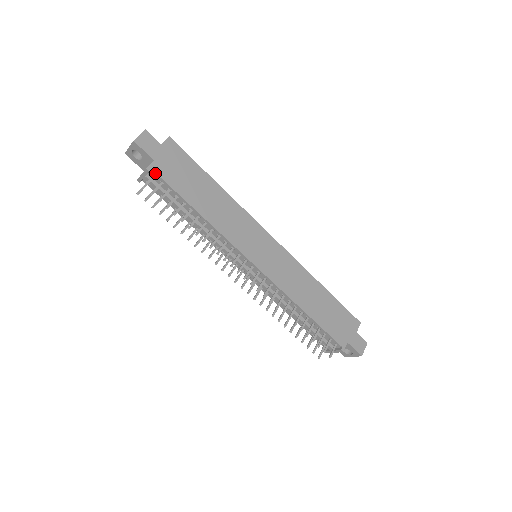
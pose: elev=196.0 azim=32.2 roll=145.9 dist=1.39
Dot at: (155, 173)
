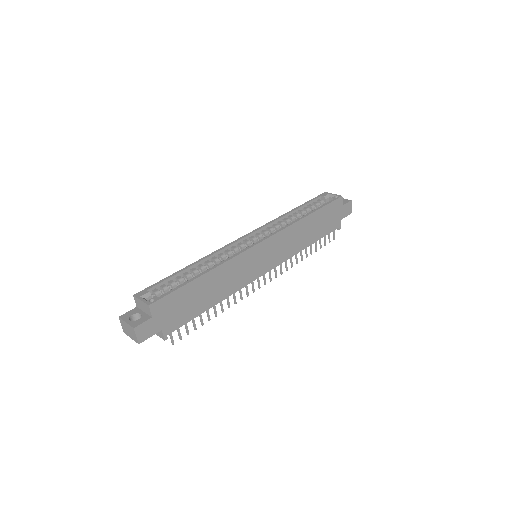
Dot at: (170, 333)
